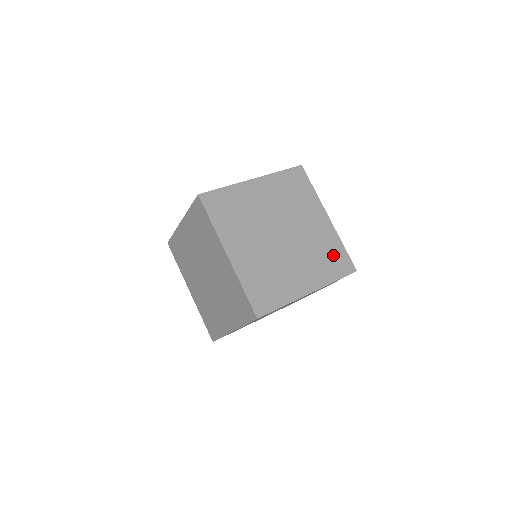
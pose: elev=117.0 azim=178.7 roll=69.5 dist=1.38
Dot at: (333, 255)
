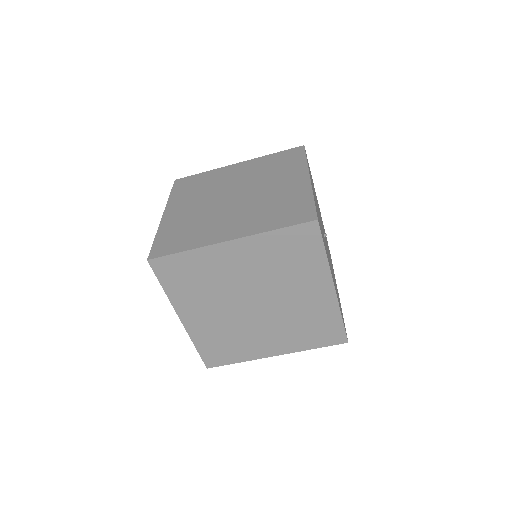
Dot at: (290, 207)
